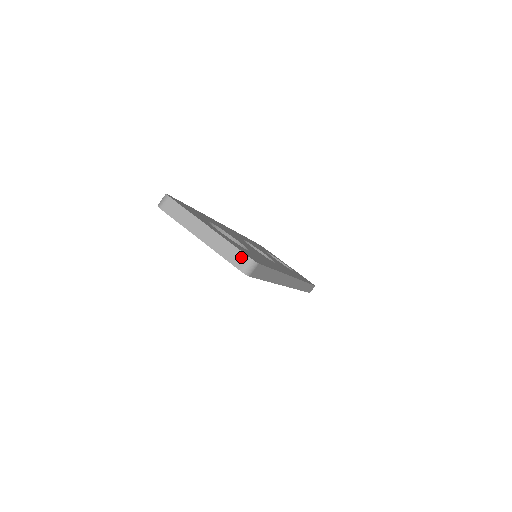
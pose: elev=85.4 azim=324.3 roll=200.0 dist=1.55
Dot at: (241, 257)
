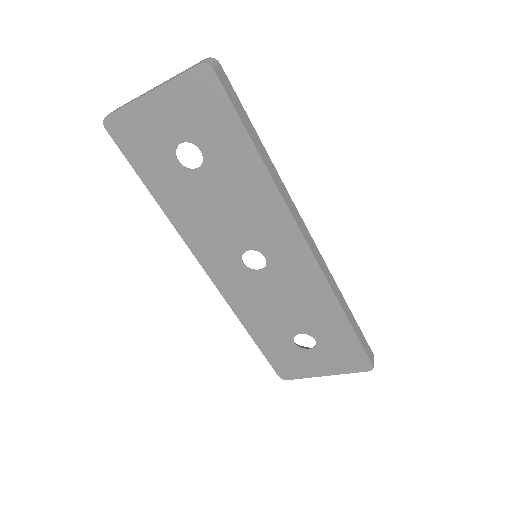
Dot at: (197, 63)
